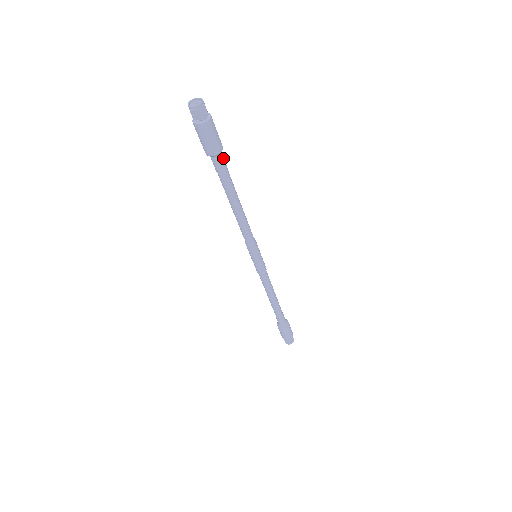
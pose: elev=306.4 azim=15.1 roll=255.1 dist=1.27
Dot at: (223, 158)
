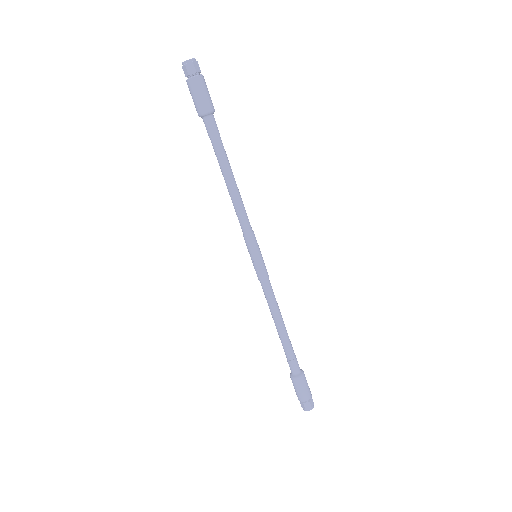
Dot at: (213, 123)
